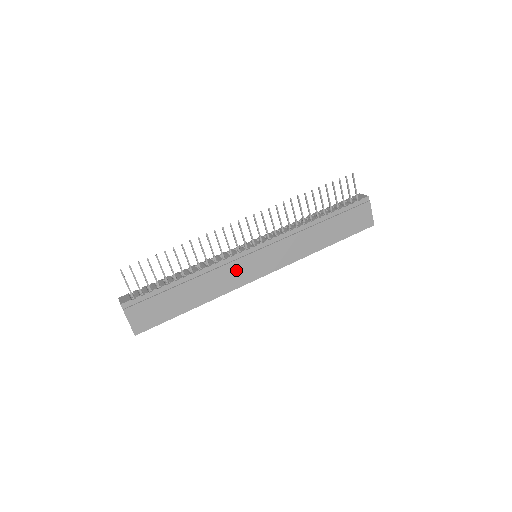
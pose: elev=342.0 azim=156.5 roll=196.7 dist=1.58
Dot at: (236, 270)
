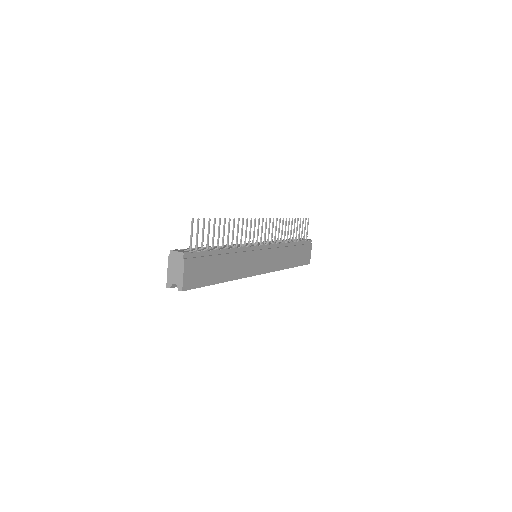
Dot at: (250, 260)
